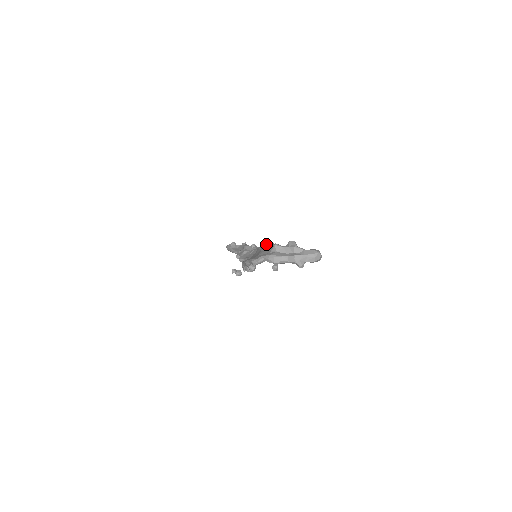
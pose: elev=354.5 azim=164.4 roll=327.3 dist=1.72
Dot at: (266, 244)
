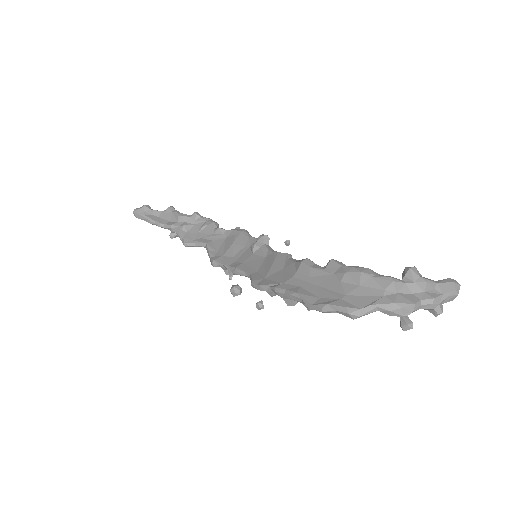
Dot at: (354, 271)
